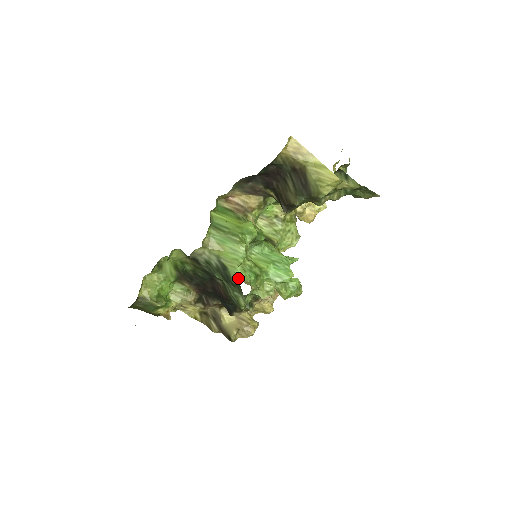
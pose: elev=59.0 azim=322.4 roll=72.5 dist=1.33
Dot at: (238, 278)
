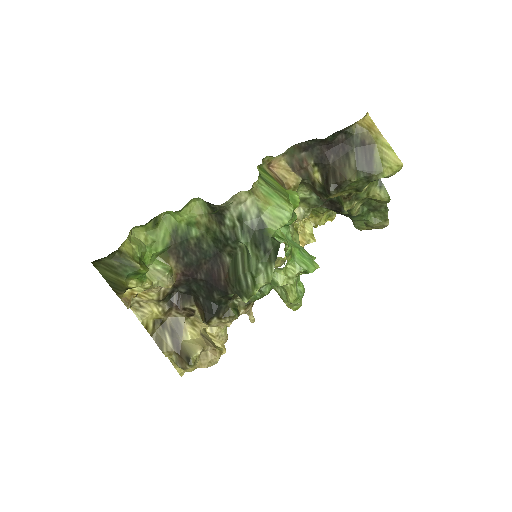
Dot at: (280, 238)
